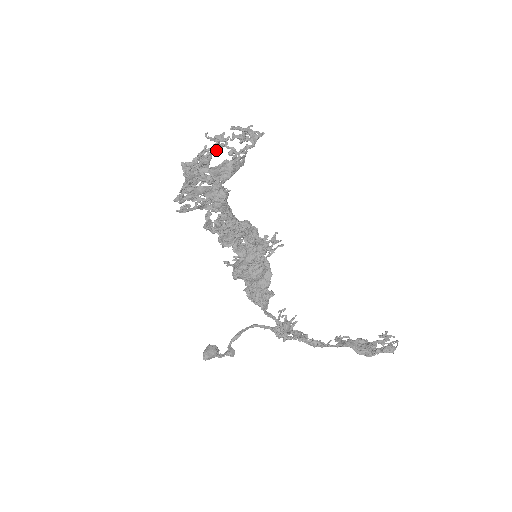
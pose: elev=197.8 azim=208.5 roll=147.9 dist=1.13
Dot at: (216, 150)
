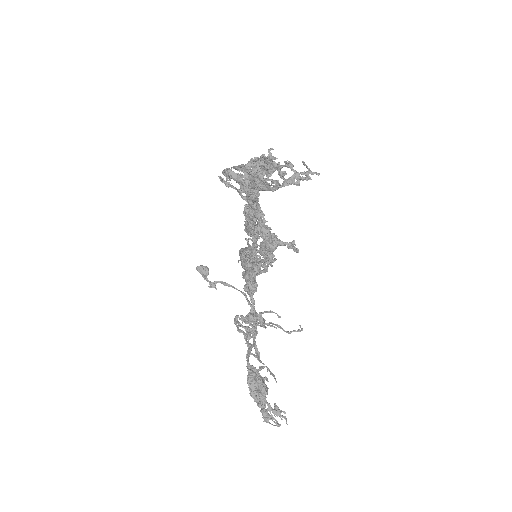
Dot at: (287, 167)
